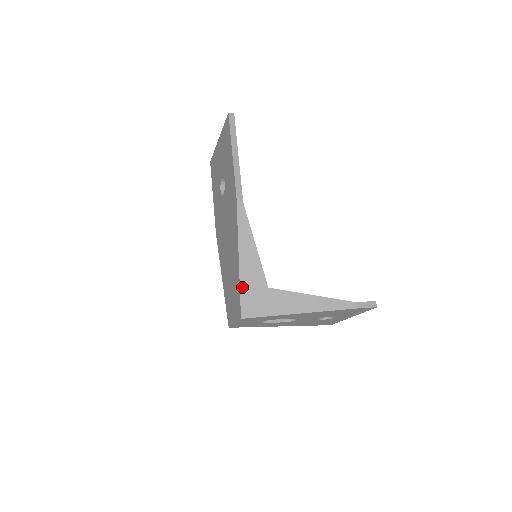
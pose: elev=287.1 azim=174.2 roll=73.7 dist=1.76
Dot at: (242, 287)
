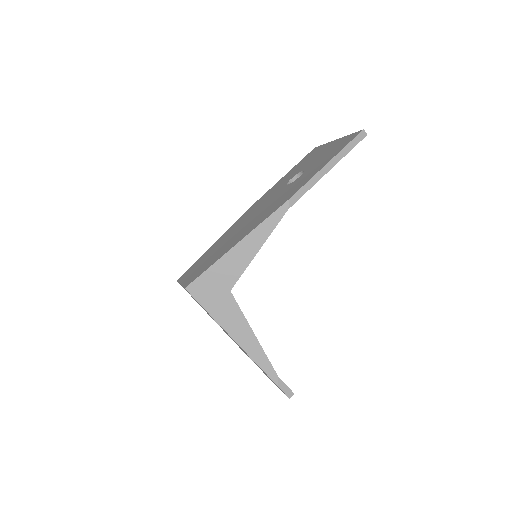
Dot at: (213, 268)
